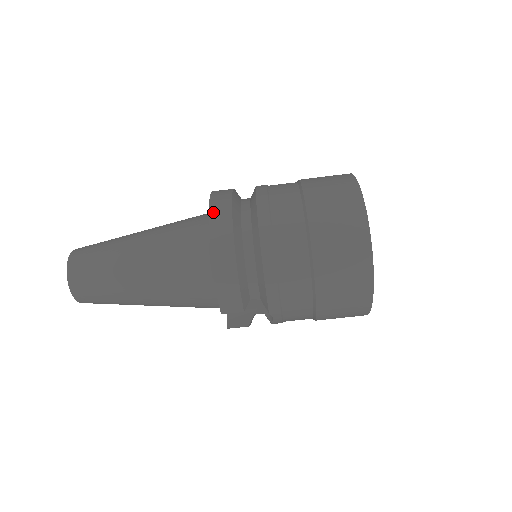
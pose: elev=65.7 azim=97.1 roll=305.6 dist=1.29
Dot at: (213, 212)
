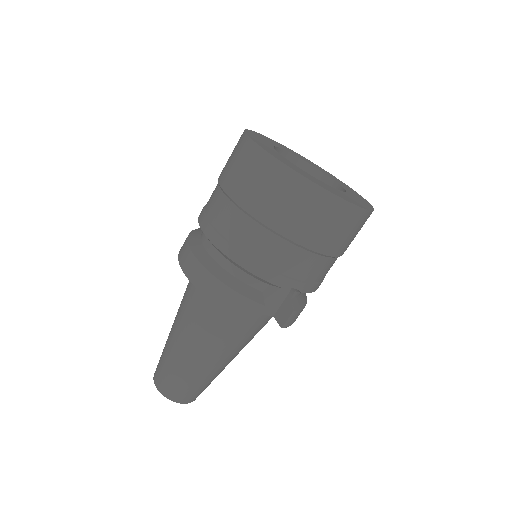
Dot at: (181, 260)
